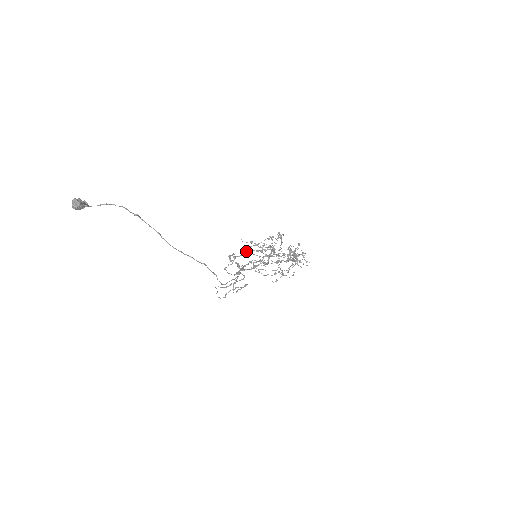
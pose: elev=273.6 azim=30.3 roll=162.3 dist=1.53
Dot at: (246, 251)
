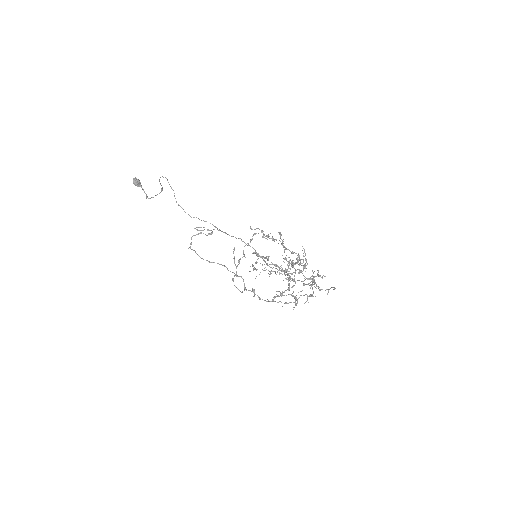
Dot at: occluded
